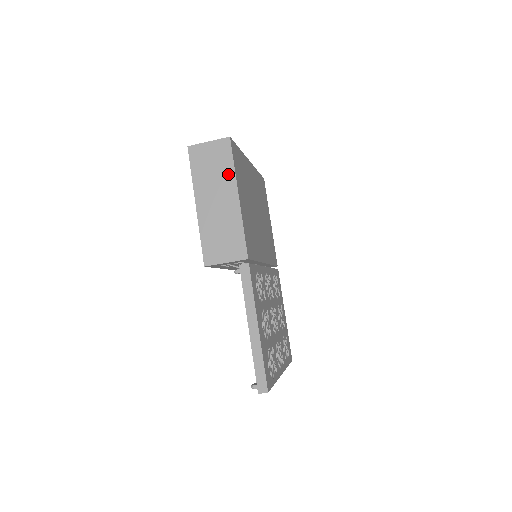
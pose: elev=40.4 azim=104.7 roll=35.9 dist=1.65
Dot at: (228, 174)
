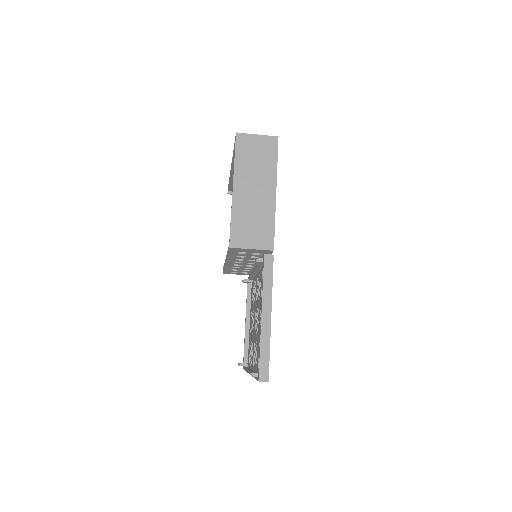
Dot at: (270, 169)
